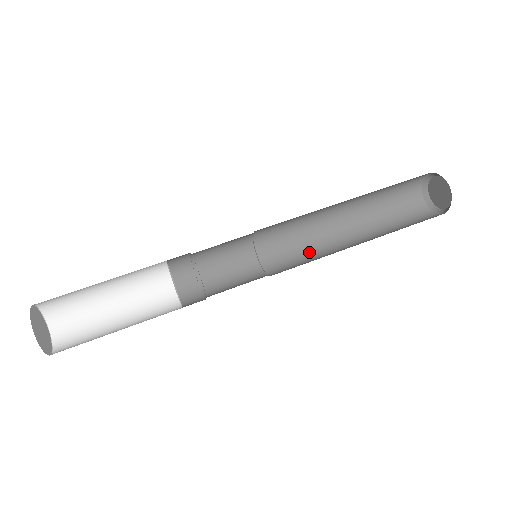
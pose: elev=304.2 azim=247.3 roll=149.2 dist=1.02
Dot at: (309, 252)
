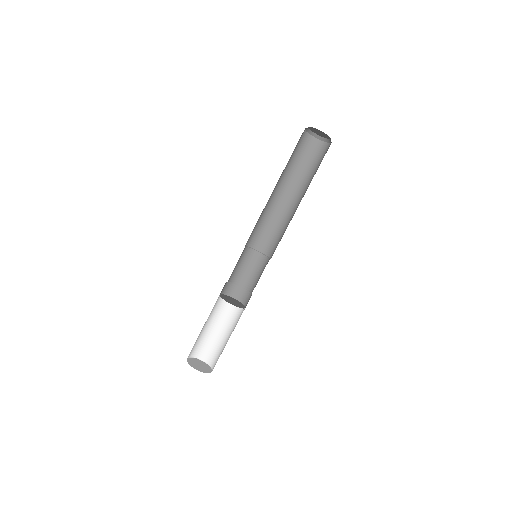
Dot at: (275, 224)
